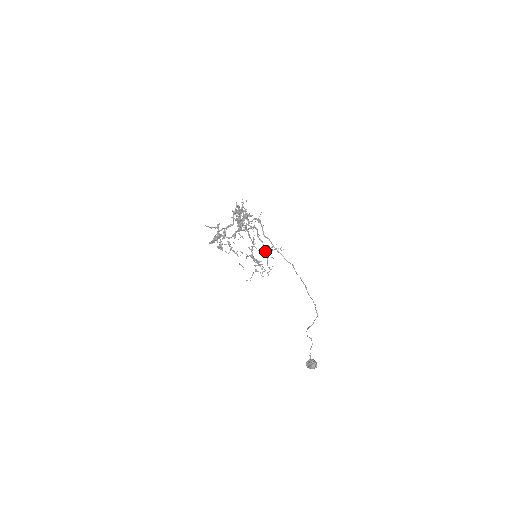
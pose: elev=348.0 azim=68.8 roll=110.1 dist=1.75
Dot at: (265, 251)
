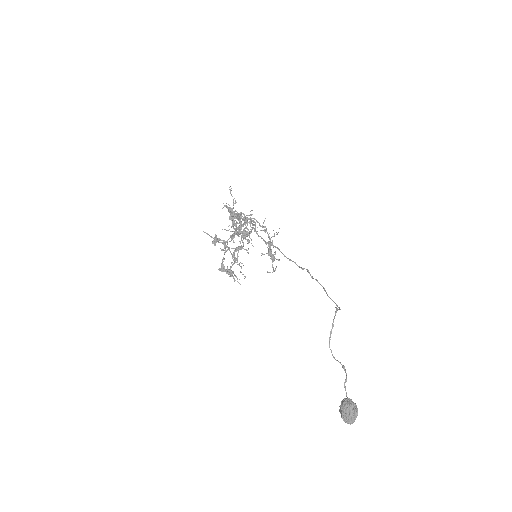
Dot at: (268, 252)
